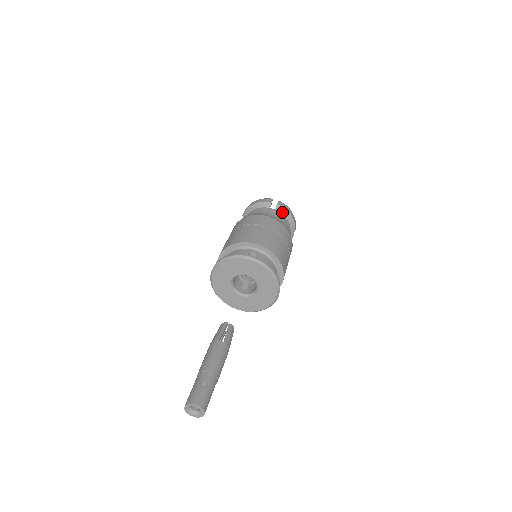
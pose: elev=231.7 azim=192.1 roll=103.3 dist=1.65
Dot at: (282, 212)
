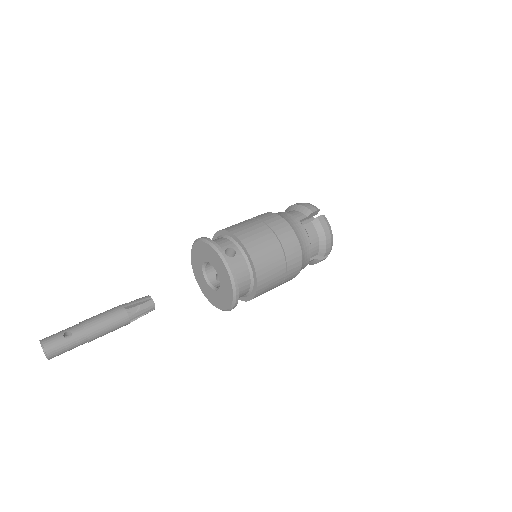
Dot at: (317, 228)
